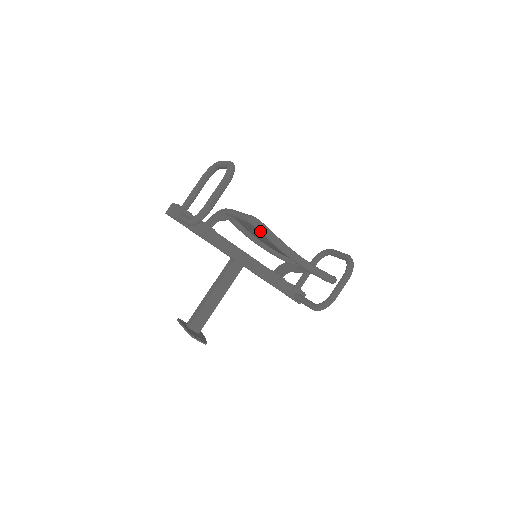
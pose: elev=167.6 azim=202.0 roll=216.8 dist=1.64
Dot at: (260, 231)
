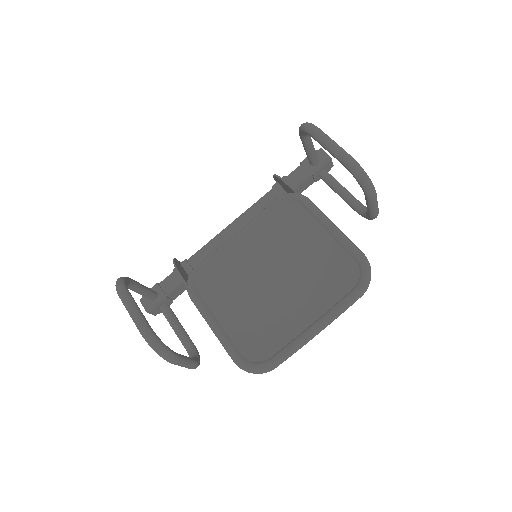
Dot at: occluded
